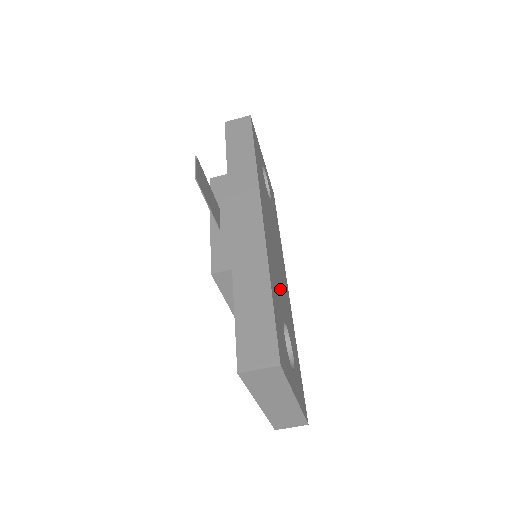
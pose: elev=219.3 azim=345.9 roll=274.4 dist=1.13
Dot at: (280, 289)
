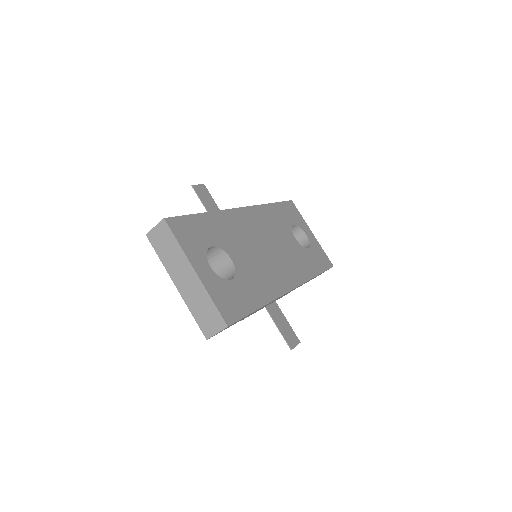
Dot at: (244, 249)
